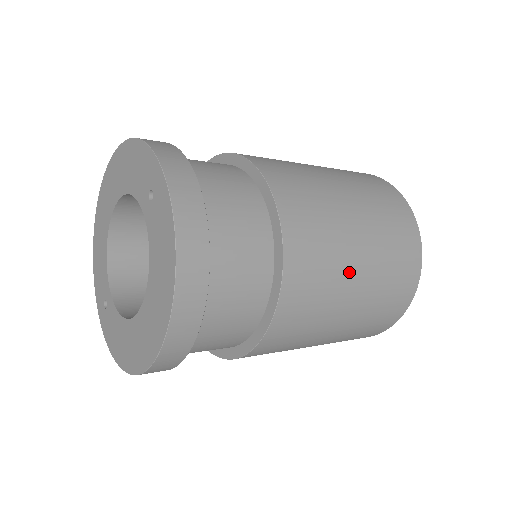
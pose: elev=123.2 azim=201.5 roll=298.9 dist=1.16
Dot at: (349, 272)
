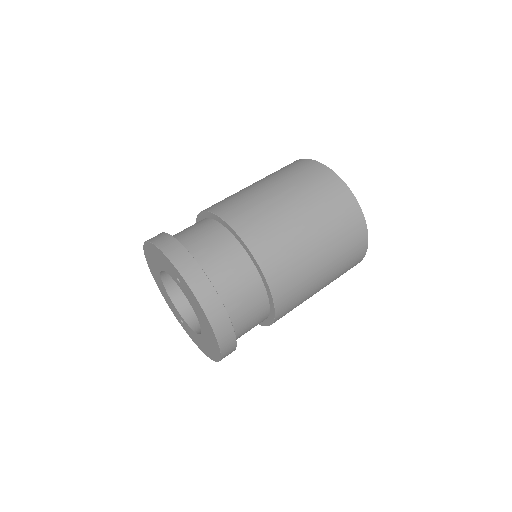
Dot at: (312, 259)
